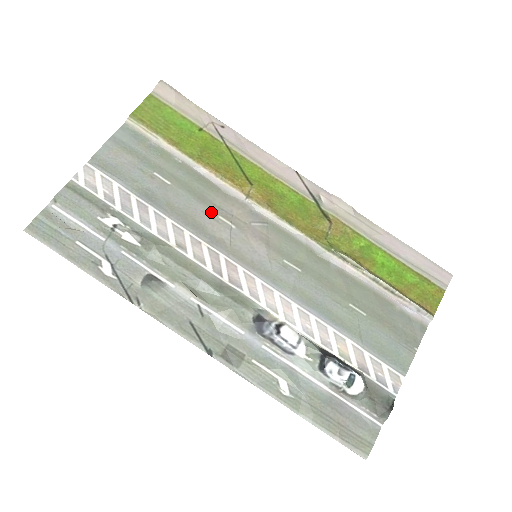
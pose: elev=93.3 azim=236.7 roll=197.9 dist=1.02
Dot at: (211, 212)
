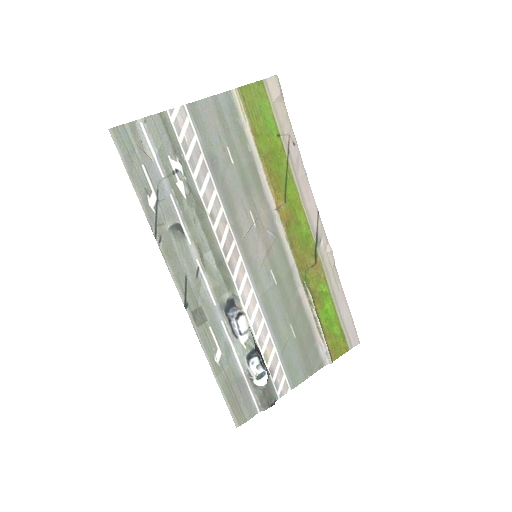
Dot at: (247, 204)
